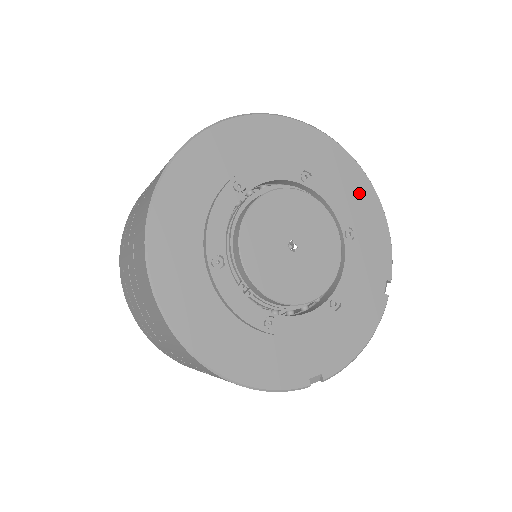
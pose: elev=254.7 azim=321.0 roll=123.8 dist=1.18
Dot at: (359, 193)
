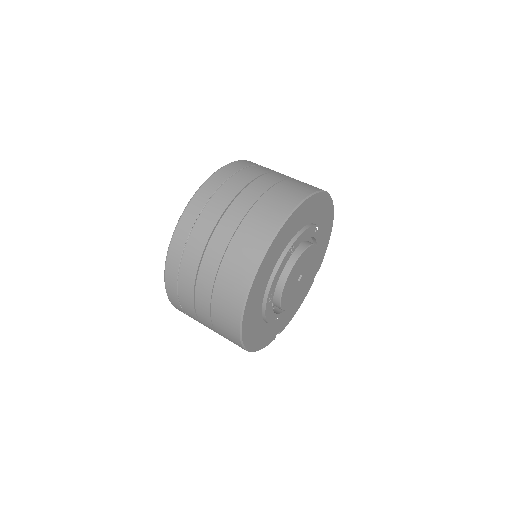
Dot at: (327, 227)
